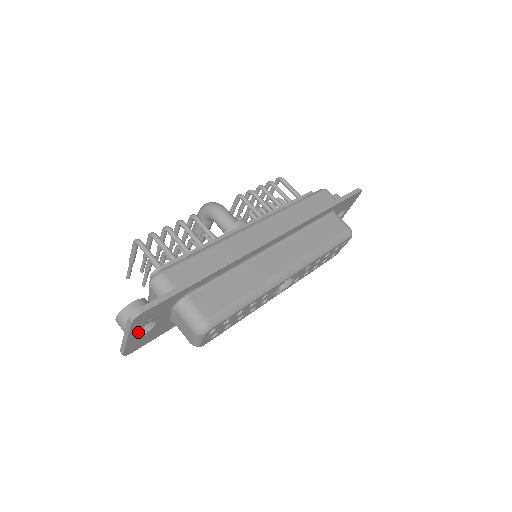
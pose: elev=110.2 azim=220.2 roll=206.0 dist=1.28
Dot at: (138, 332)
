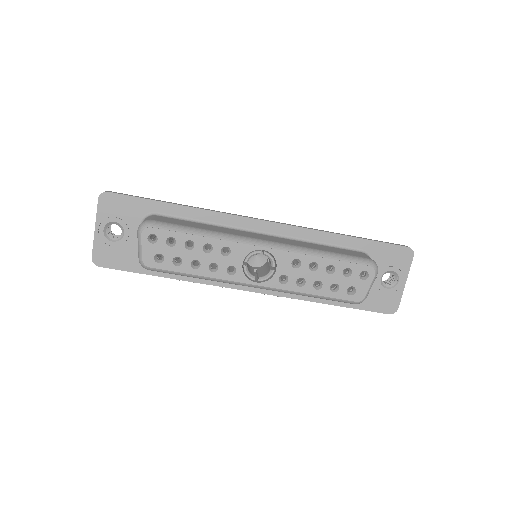
Dot at: (110, 237)
